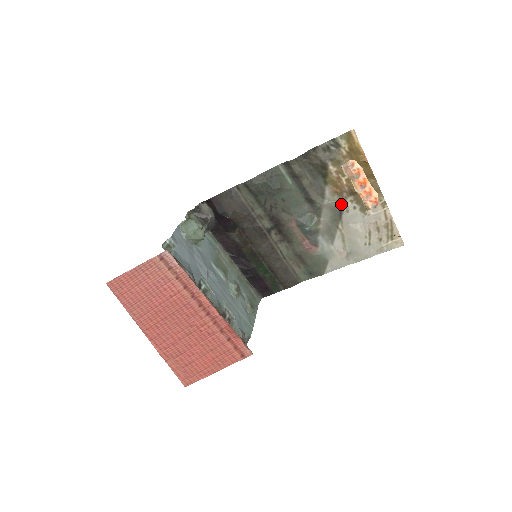
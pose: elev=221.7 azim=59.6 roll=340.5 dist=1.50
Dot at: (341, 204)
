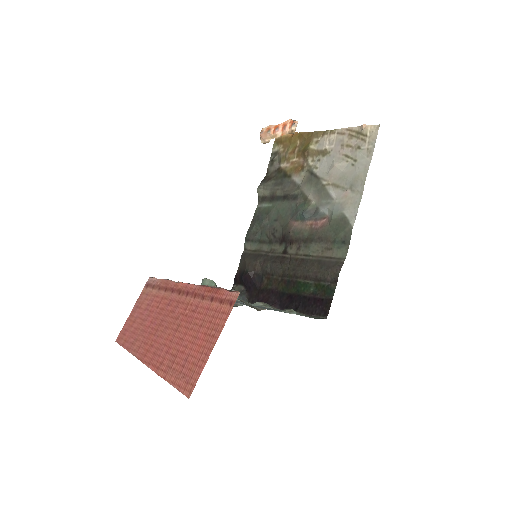
Dot at: (309, 171)
